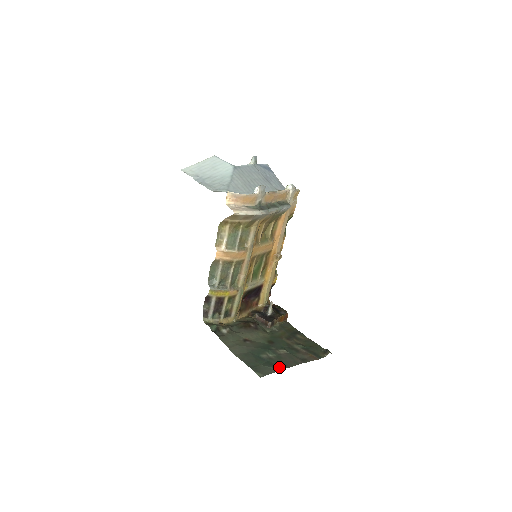
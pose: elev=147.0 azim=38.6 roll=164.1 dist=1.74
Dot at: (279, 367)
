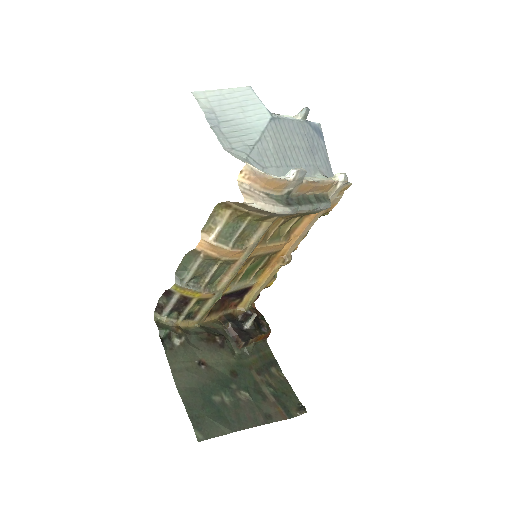
Dot at: (231, 426)
